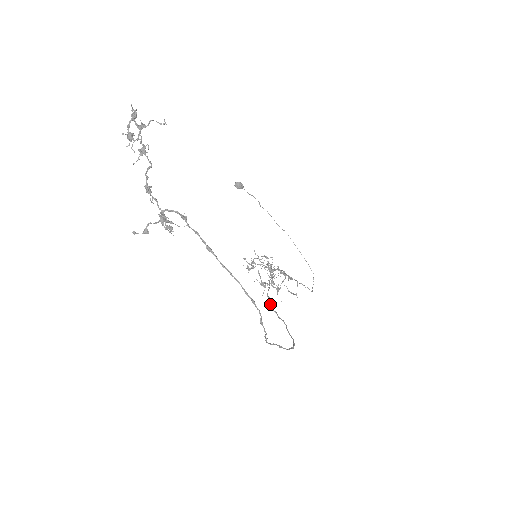
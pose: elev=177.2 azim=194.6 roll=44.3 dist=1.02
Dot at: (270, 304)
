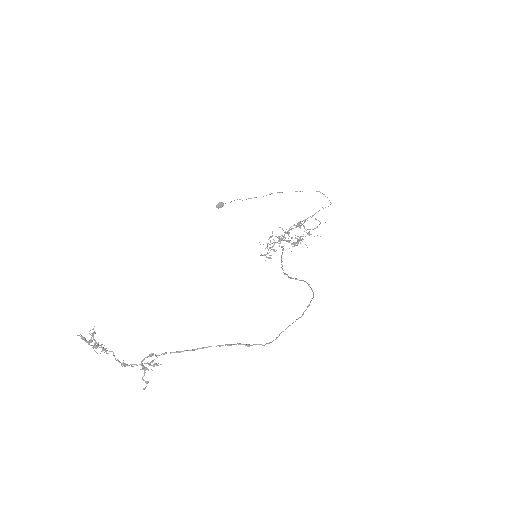
Dot at: occluded
